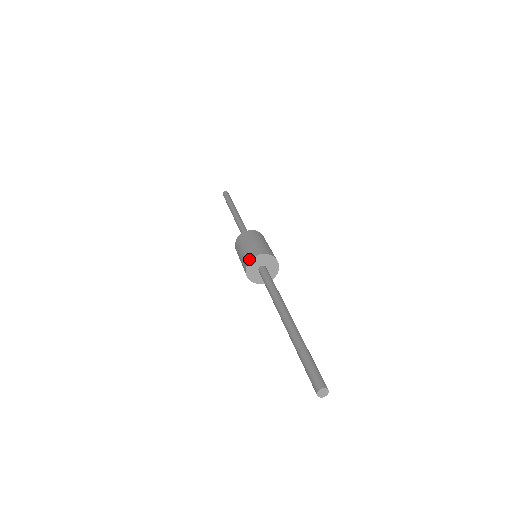
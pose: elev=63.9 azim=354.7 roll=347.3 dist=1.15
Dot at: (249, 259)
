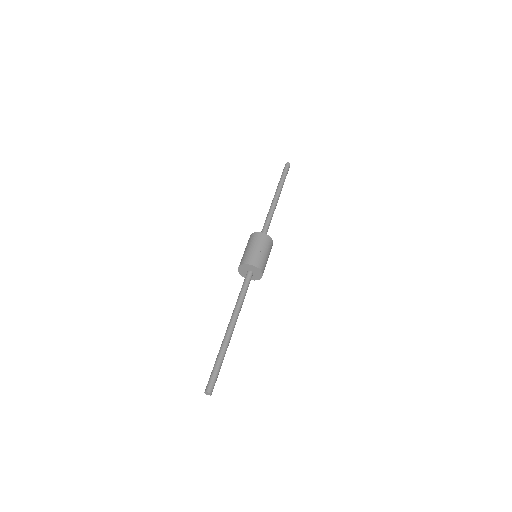
Dot at: (239, 271)
